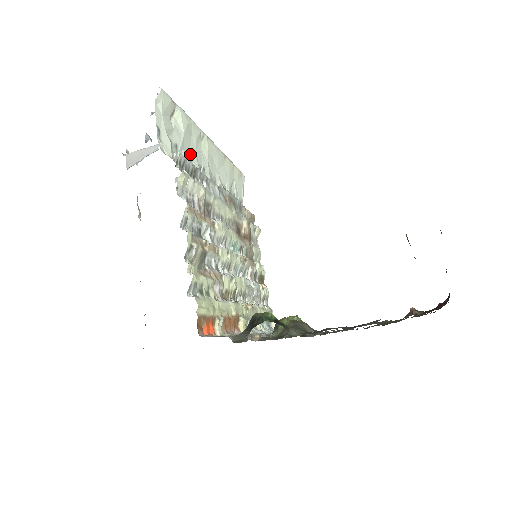
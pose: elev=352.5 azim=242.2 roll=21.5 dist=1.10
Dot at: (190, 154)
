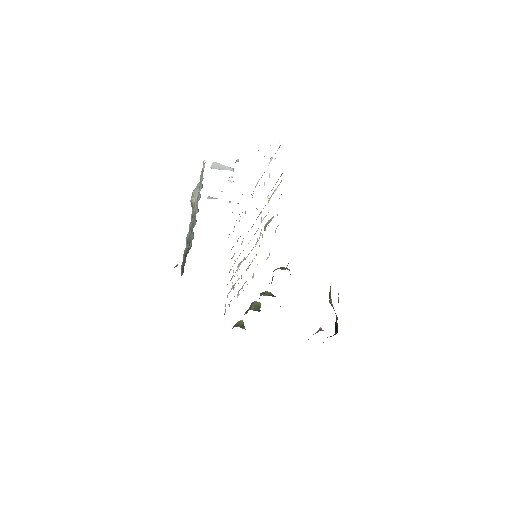
Dot at: occluded
